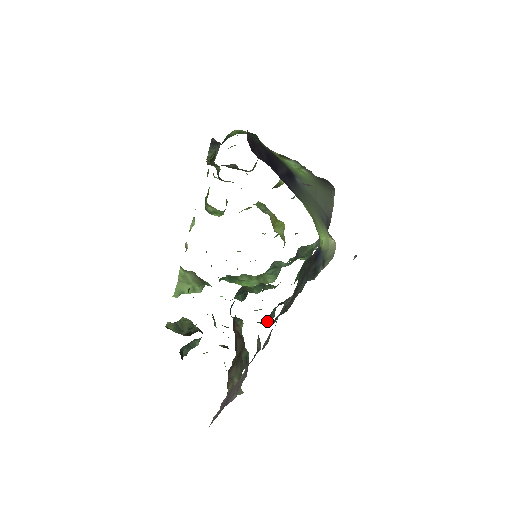
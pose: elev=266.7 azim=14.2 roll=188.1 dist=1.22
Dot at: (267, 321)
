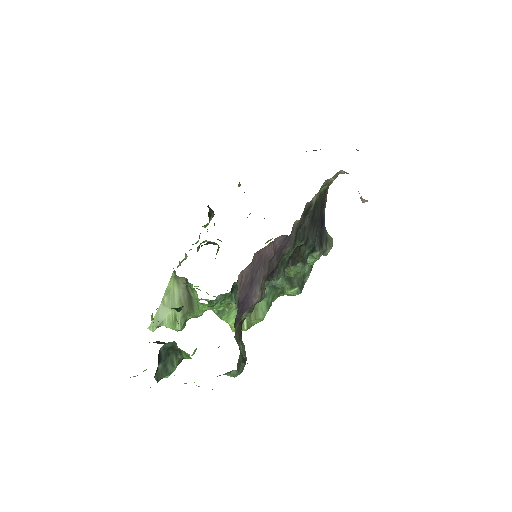
Dot at: (279, 271)
